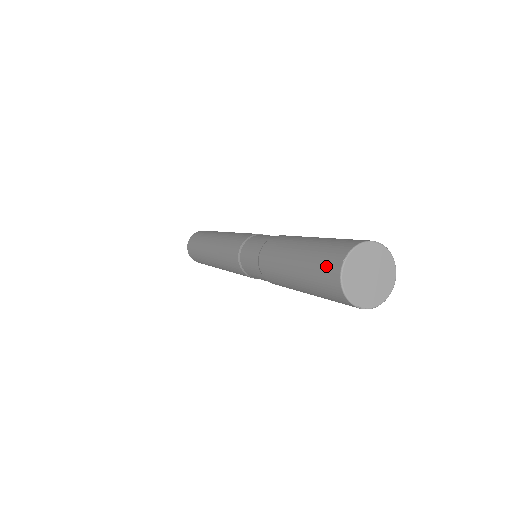
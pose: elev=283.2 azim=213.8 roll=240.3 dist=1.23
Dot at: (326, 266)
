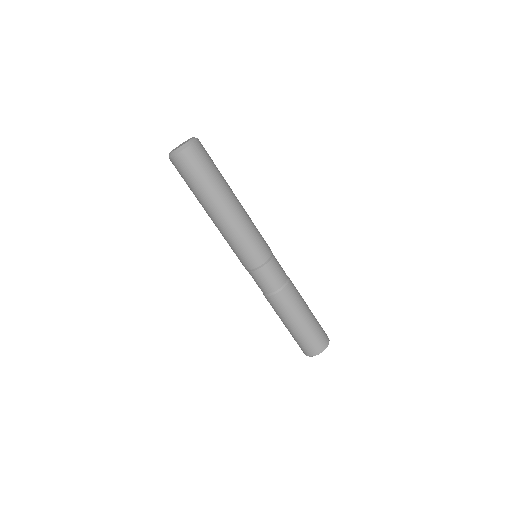
Dot at: (305, 349)
